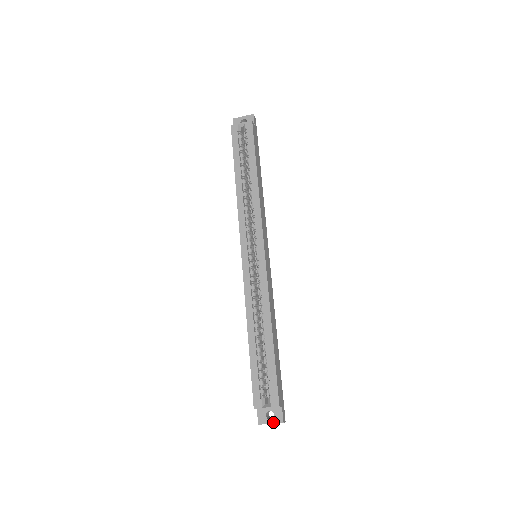
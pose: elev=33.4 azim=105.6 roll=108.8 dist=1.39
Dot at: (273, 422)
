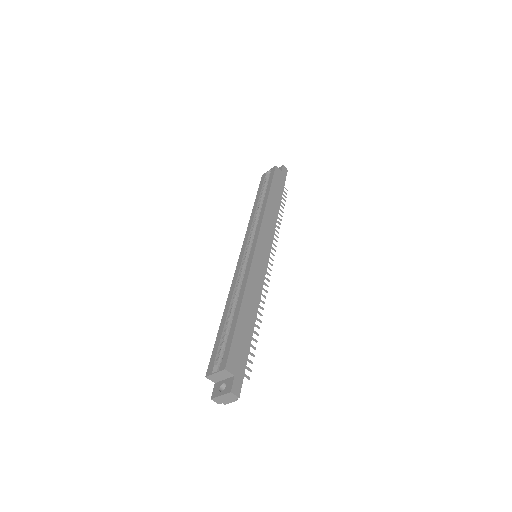
Dot at: (223, 393)
